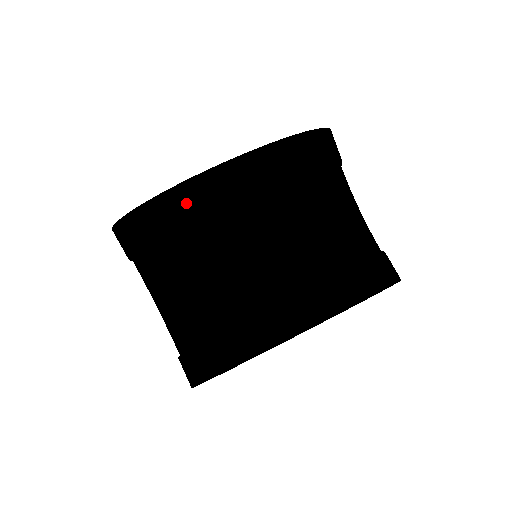
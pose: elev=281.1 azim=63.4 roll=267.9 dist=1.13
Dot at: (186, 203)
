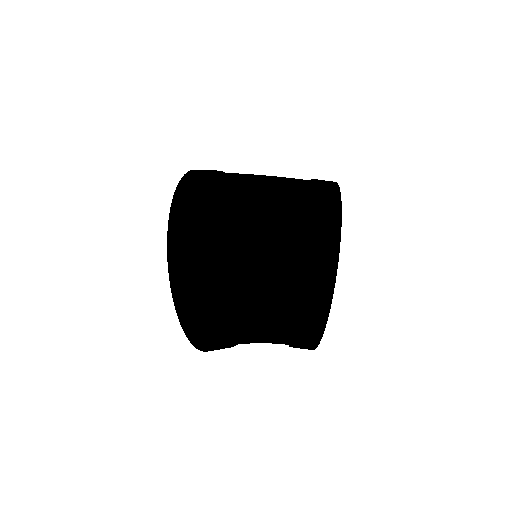
Dot at: (183, 259)
